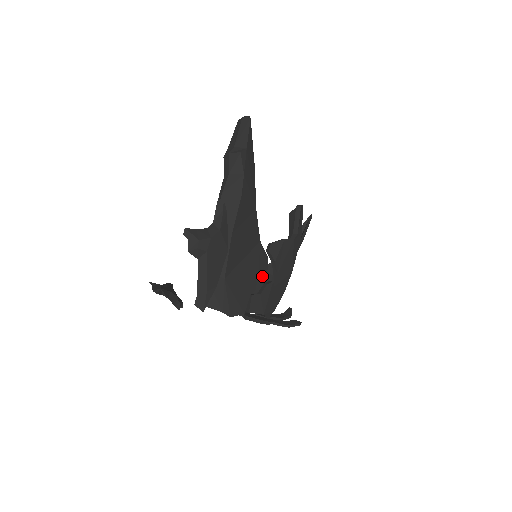
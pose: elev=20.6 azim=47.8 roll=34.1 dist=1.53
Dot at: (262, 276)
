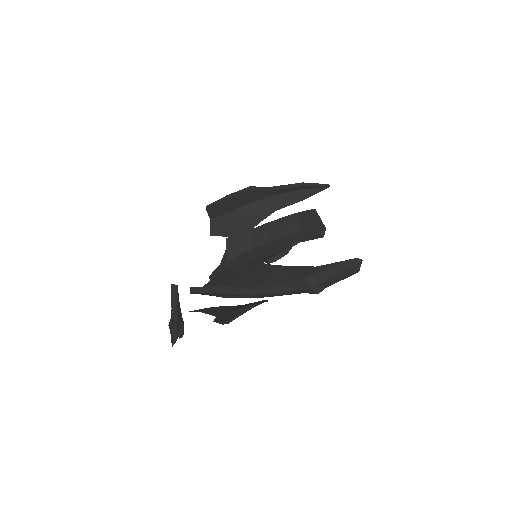
Dot at: (246, 197)
